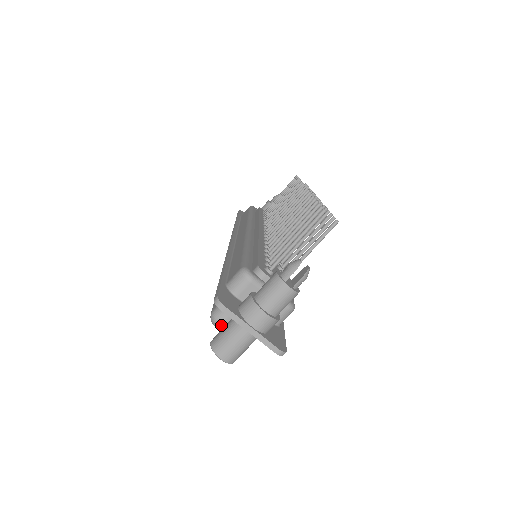
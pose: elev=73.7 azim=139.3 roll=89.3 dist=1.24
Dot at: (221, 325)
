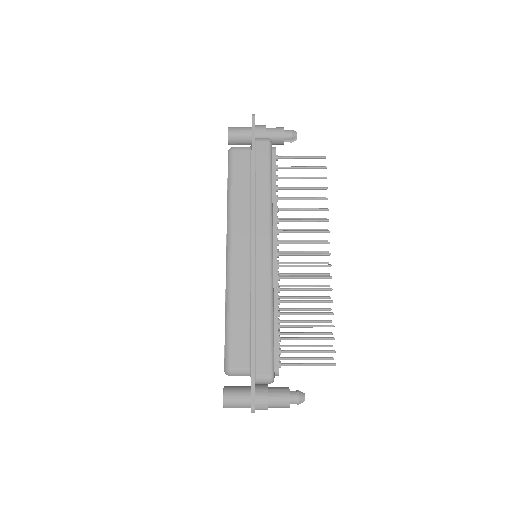
Dot at: occluded
